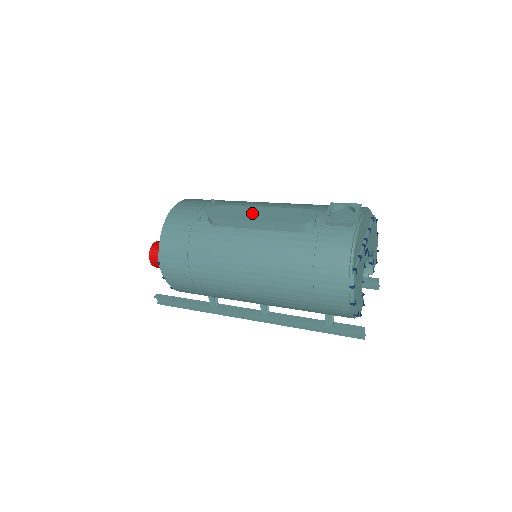
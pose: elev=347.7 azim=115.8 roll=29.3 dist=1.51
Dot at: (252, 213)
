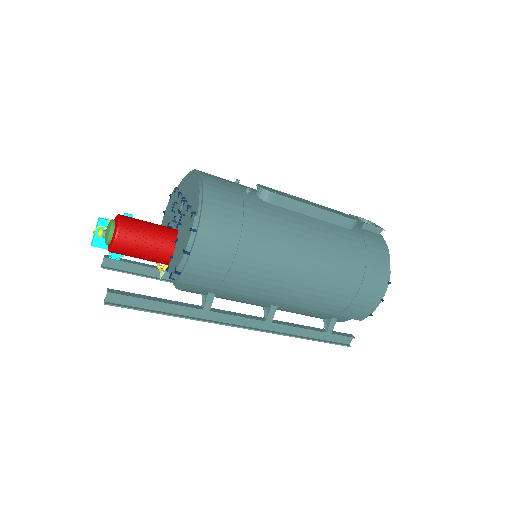
Dot at: (304, 201)
